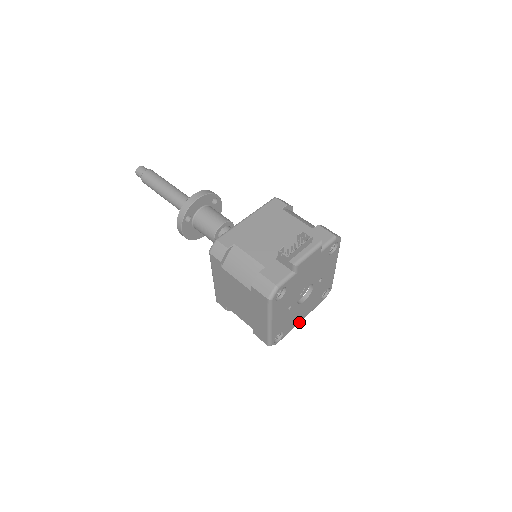
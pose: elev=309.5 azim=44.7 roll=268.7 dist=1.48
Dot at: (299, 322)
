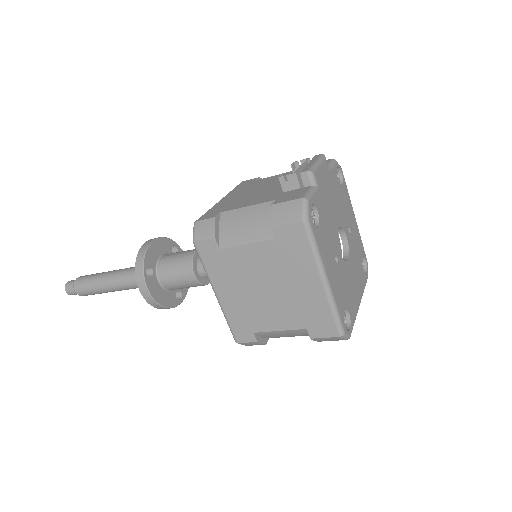
Dot at: (358, 305)
